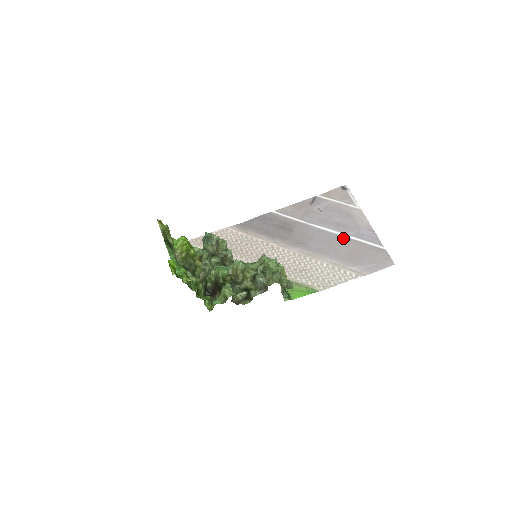
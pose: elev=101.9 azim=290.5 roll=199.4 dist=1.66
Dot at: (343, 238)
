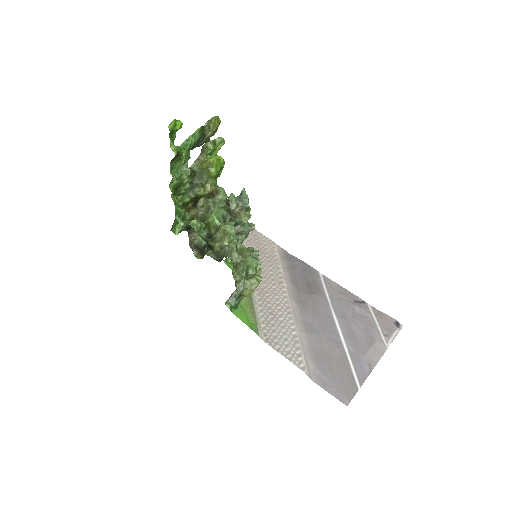
Dot at: (339, 341)
